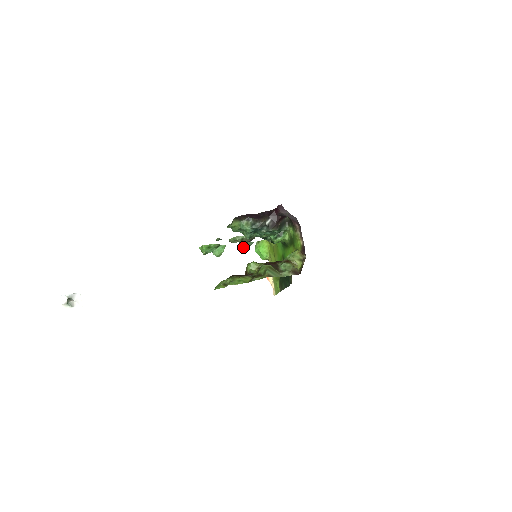
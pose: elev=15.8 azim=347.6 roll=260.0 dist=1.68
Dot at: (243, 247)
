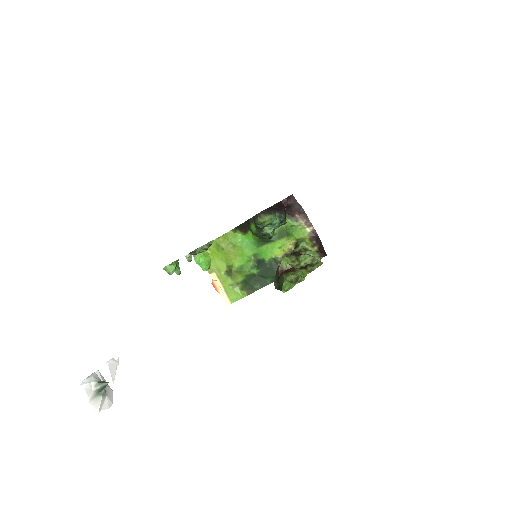
Dot at: (189, 260)
